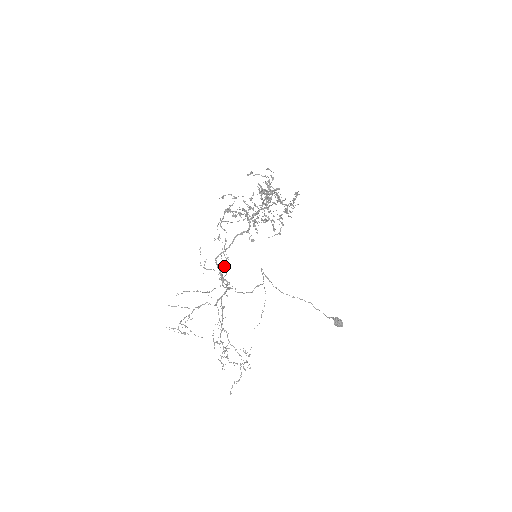
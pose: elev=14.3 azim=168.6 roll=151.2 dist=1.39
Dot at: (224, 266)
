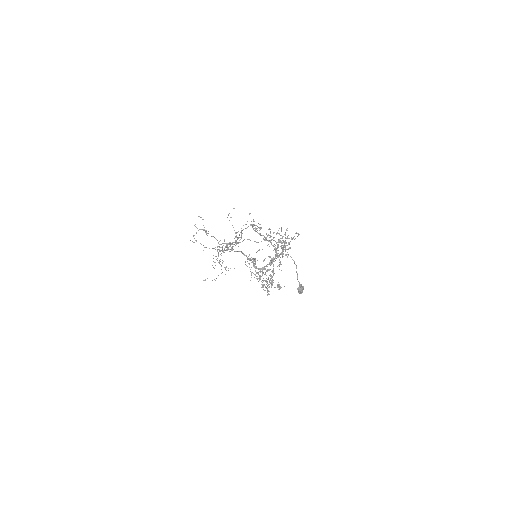
Dot at: occluded
